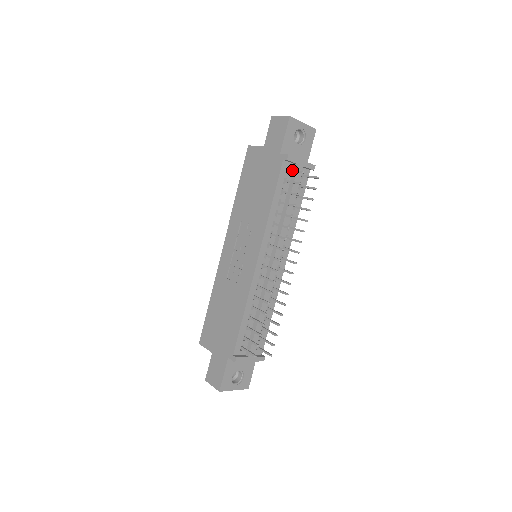
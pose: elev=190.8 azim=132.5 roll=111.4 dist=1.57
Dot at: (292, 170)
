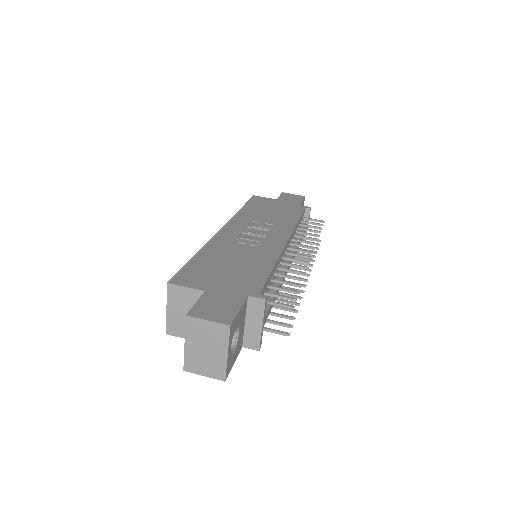
Dot at: (310, 218)
